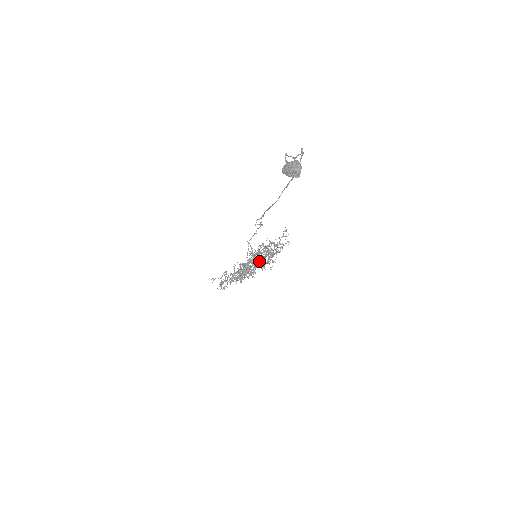
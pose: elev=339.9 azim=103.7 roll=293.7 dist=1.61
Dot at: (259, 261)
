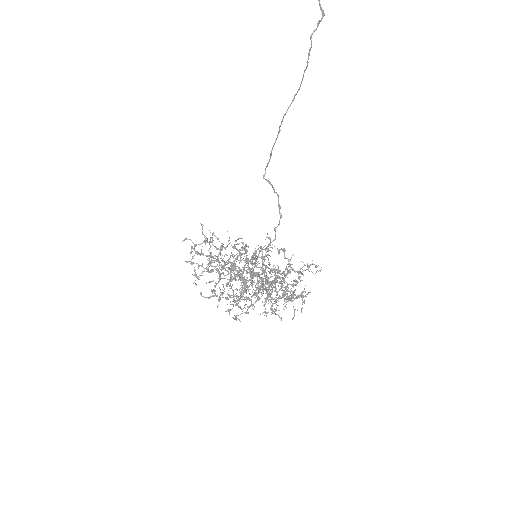
Dot at: (260, 277)
